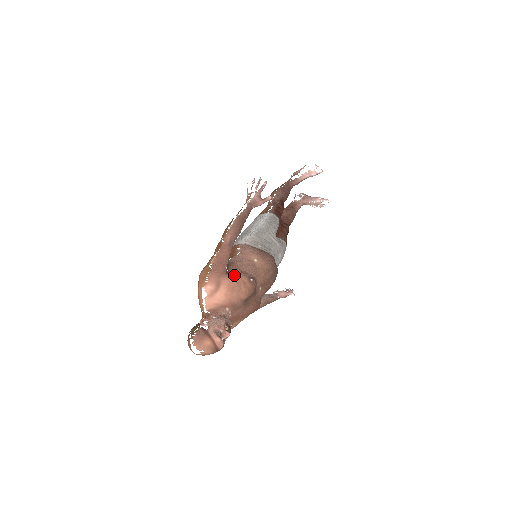
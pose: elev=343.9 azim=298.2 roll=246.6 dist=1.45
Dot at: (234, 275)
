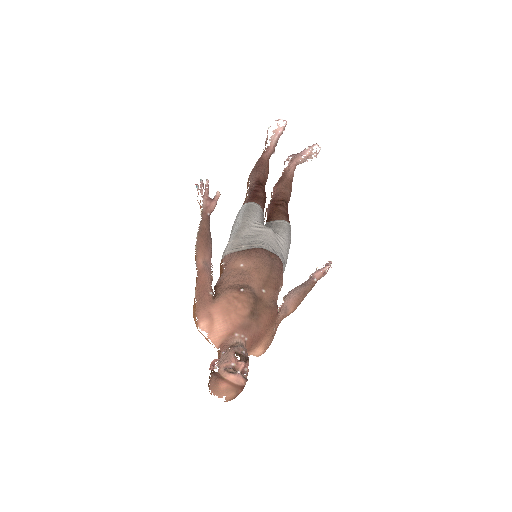
Dot at: (221, 296)
